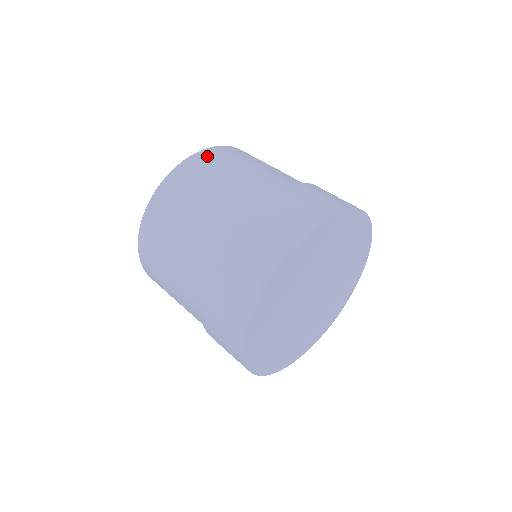
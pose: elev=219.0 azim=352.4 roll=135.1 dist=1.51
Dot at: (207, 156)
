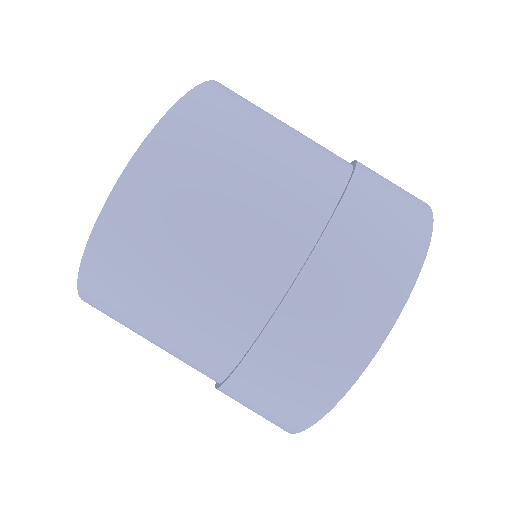
Dot at: (199, 112)
